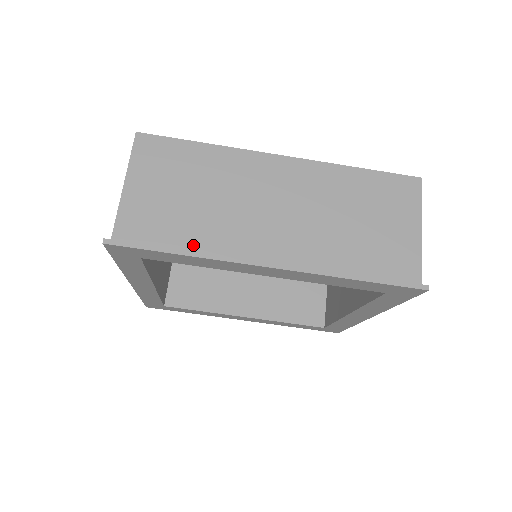
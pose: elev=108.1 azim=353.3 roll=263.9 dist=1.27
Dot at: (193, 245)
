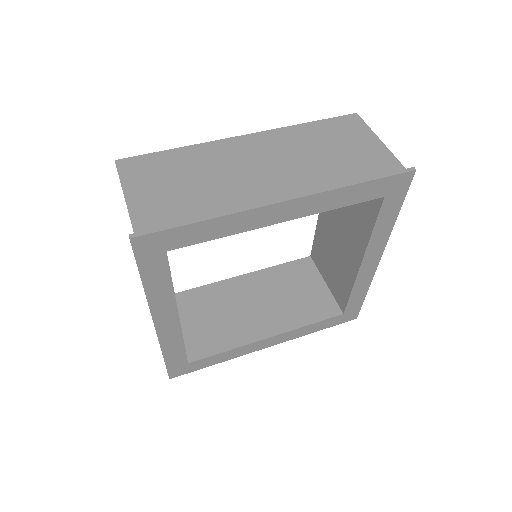
Dot at: (210, 213)
